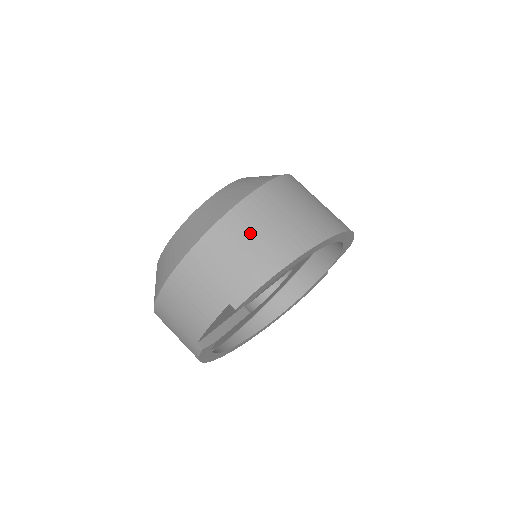
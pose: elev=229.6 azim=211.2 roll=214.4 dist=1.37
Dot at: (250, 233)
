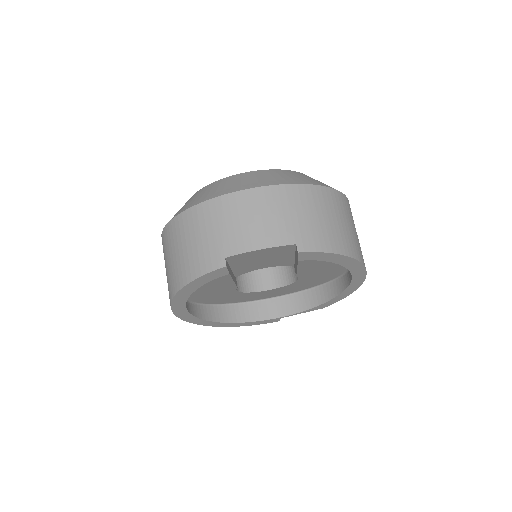
Dot at: (338, 214)
